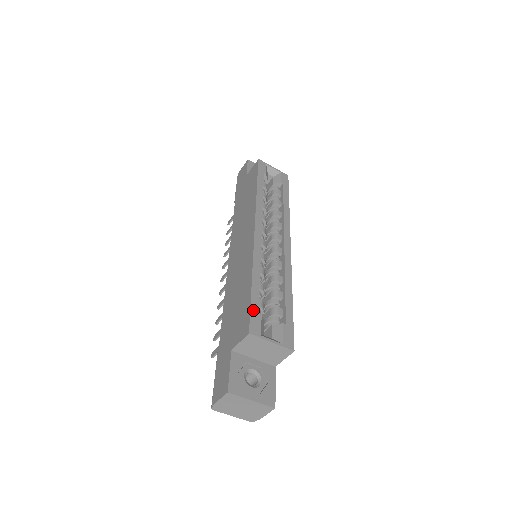
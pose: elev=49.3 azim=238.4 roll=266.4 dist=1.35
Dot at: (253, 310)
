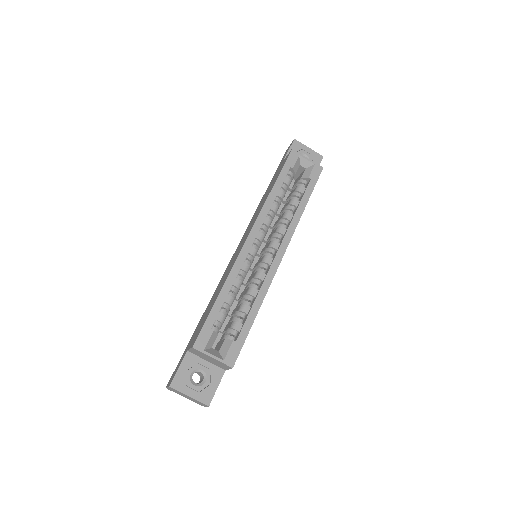
Dot at: (206, 325)
